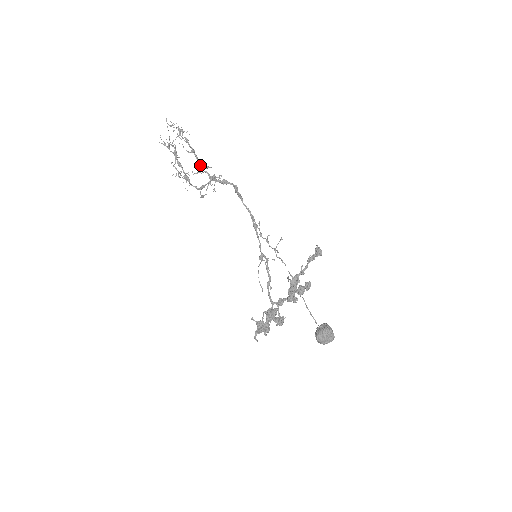
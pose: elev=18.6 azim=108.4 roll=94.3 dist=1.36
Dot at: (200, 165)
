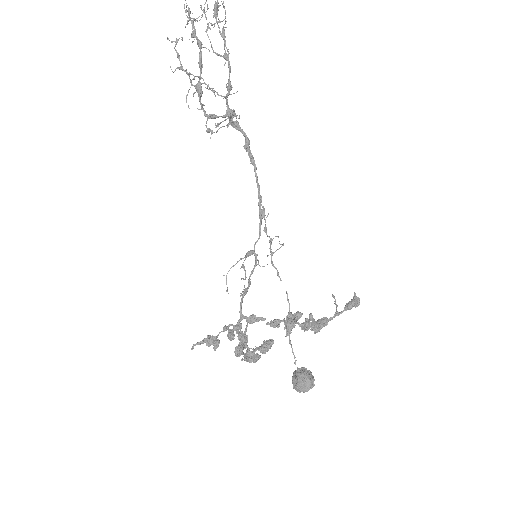
Dot at: (229, 86)
